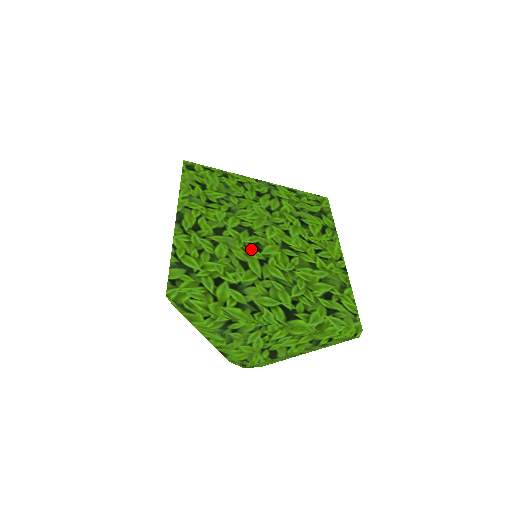
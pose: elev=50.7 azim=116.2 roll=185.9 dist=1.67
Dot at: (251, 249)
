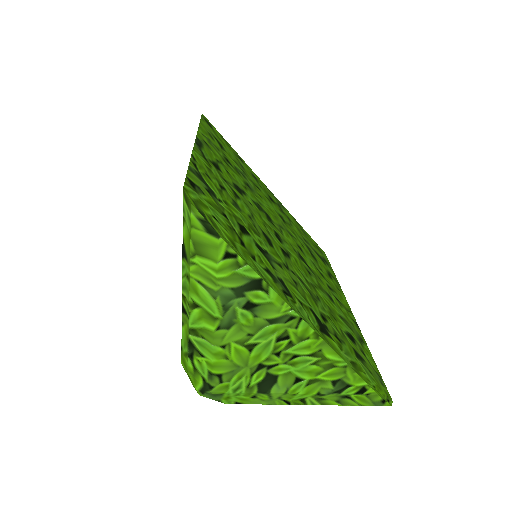
Dot at: (272, 232)
